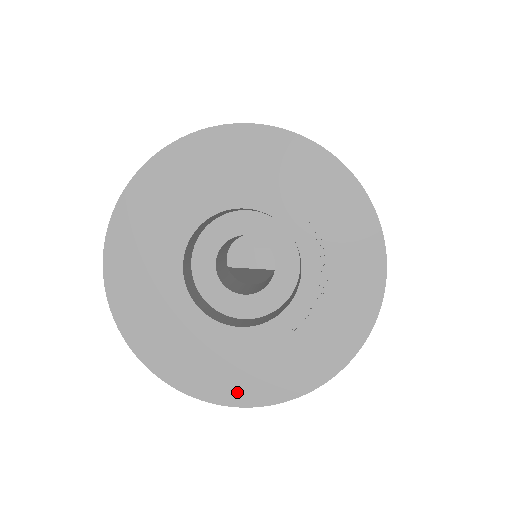
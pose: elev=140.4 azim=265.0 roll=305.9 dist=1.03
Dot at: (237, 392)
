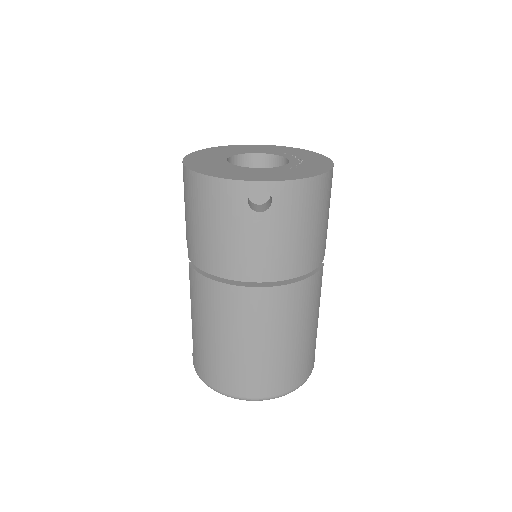
Dot at: (261, 178)
